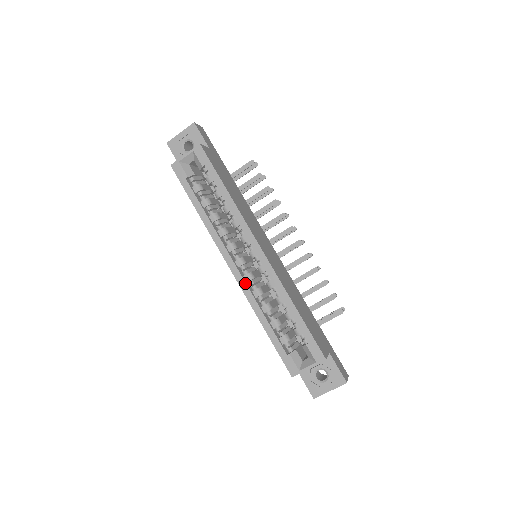
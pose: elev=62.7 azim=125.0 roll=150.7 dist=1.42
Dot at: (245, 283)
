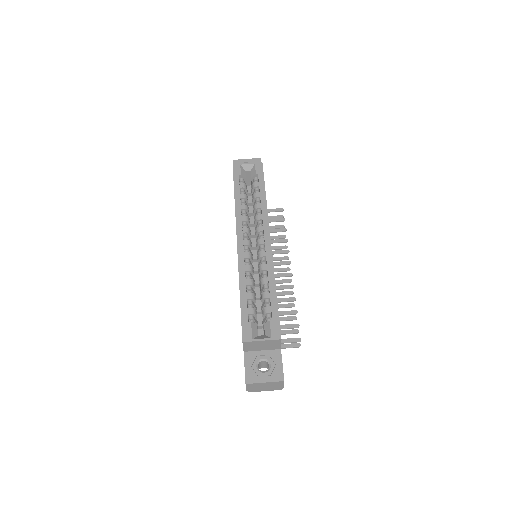
Dot at: (244, 256)
